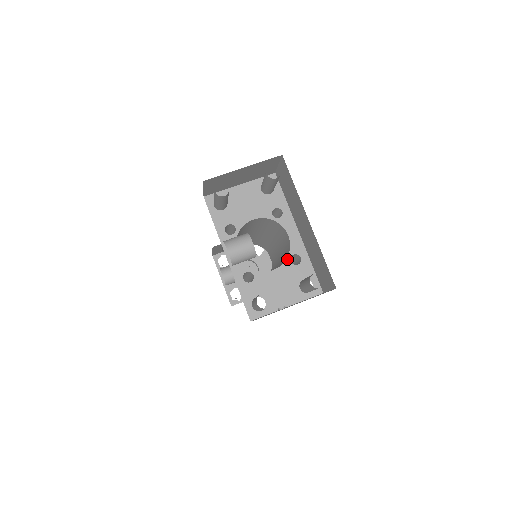
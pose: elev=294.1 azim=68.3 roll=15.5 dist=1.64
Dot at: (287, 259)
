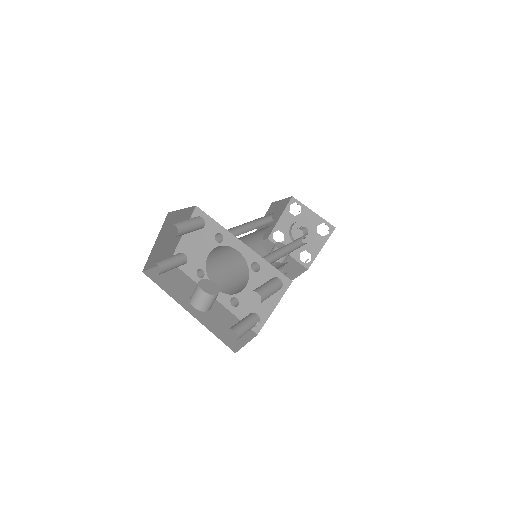
Dot at: (249, 271)
